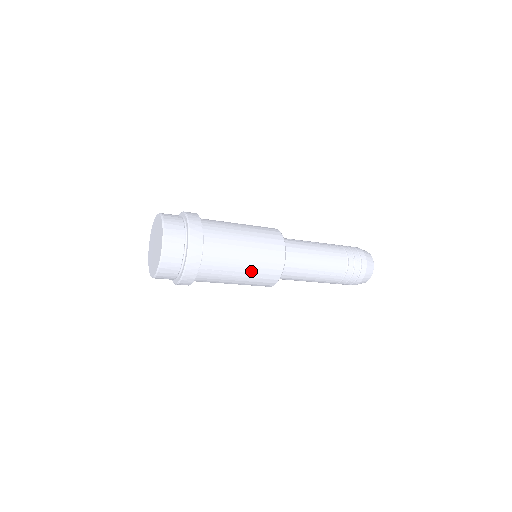
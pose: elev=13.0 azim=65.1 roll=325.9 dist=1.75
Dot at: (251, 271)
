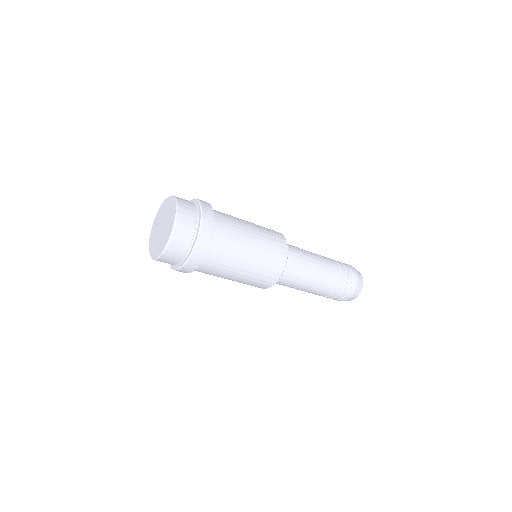
Dot at: (242, 280)
